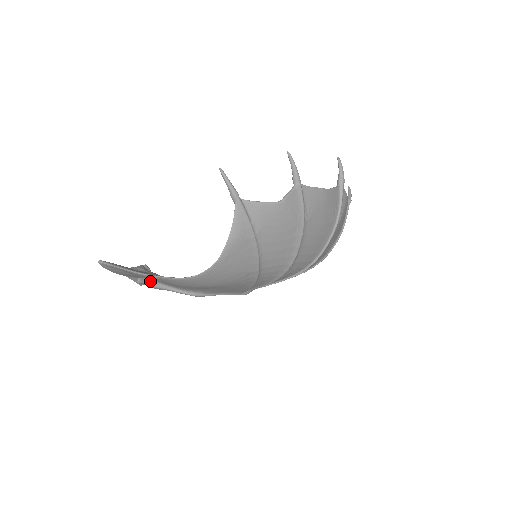
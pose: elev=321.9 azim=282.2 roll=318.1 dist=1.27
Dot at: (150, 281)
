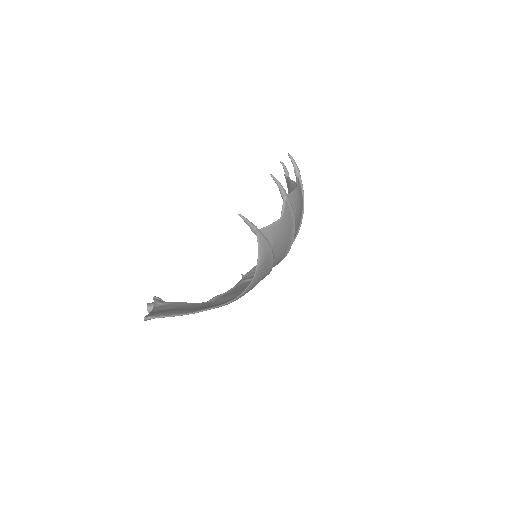
Dot at: occluded
